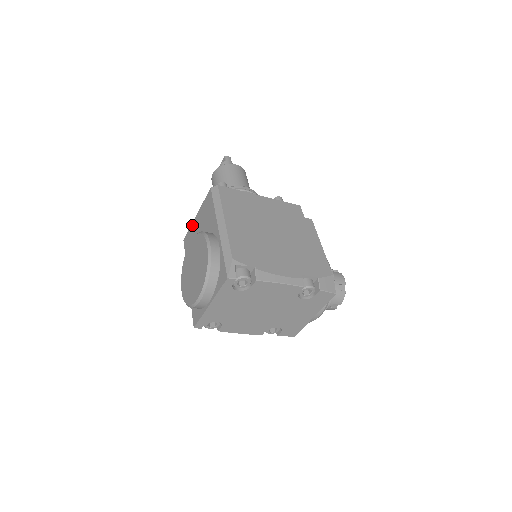
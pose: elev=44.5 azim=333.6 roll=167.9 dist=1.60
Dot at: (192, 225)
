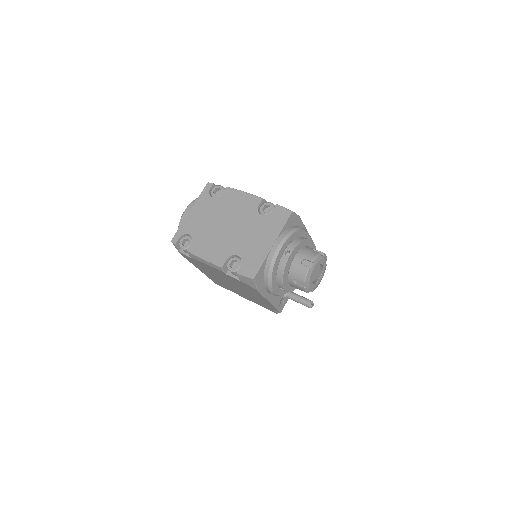
Dot at: occluded
